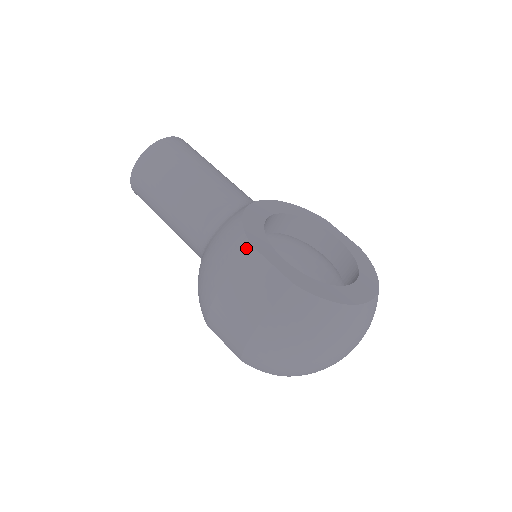
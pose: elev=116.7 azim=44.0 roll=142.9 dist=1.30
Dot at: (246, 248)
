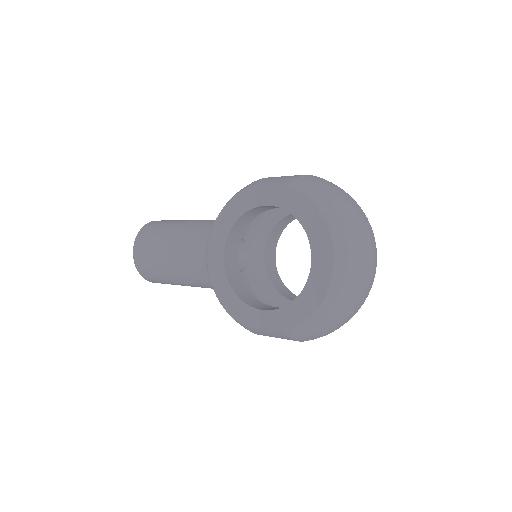
Dot at: occluded
